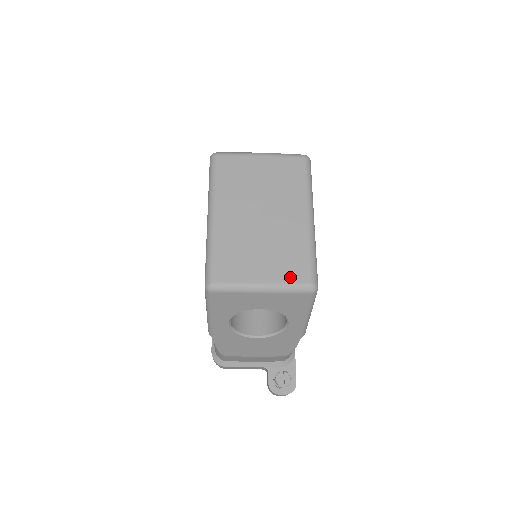
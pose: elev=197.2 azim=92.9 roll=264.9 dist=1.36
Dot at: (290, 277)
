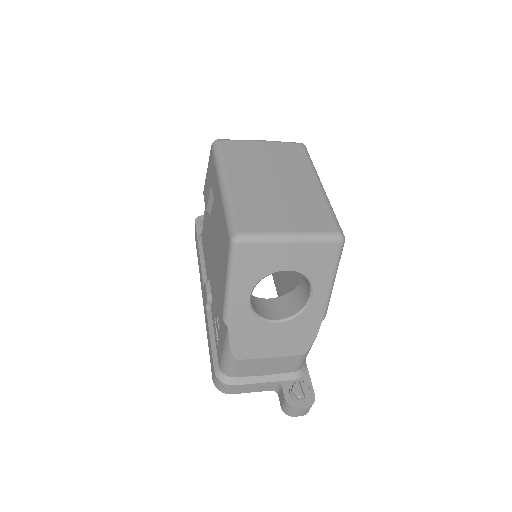
Dot at: (317, 227)
